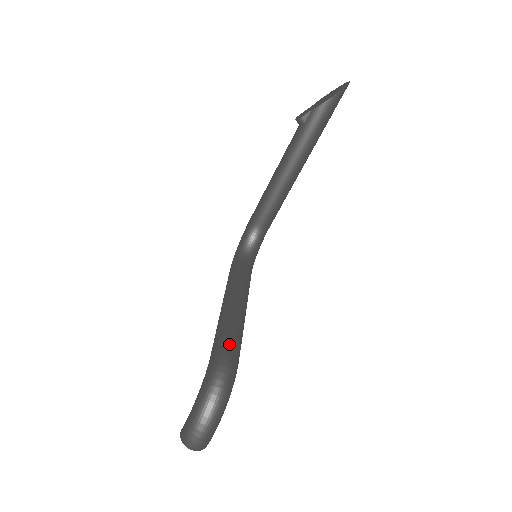
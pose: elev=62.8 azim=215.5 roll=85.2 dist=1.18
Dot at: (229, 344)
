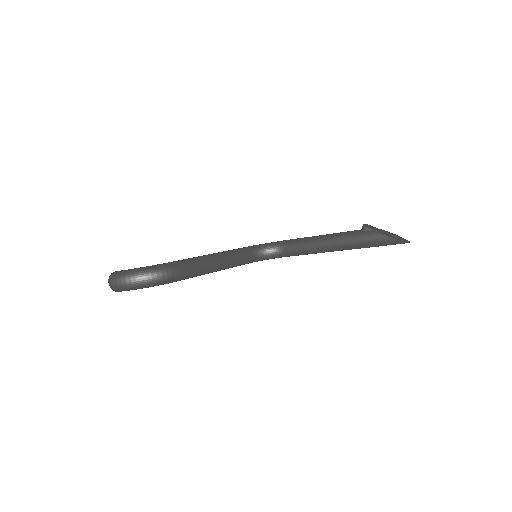
Dot at: (183, 269)
